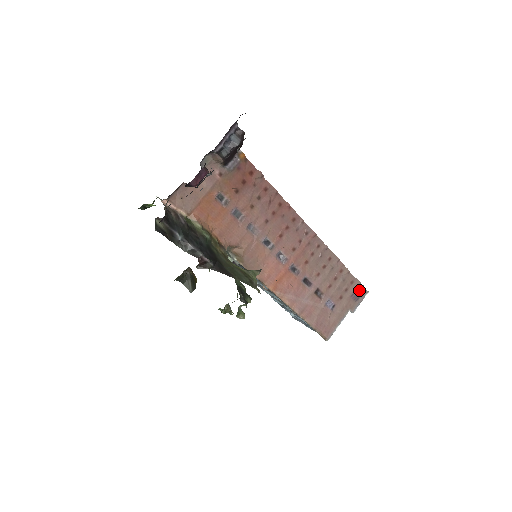
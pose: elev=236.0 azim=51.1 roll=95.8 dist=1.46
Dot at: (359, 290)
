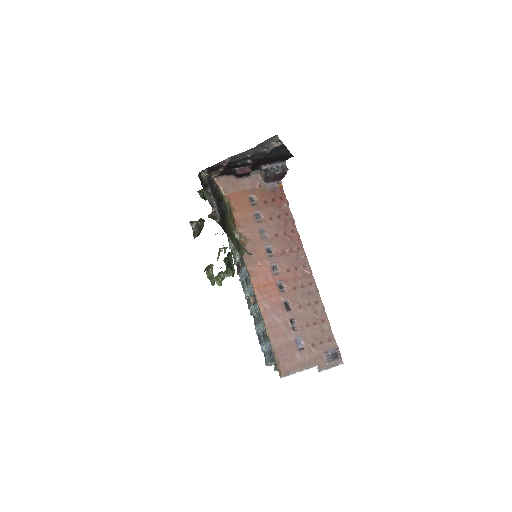
Dot at: (334, 353)
